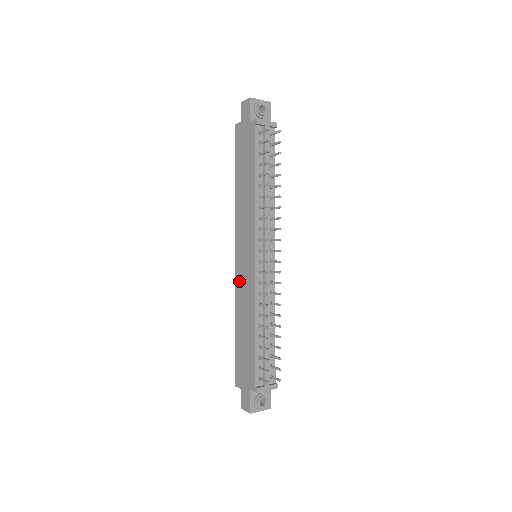
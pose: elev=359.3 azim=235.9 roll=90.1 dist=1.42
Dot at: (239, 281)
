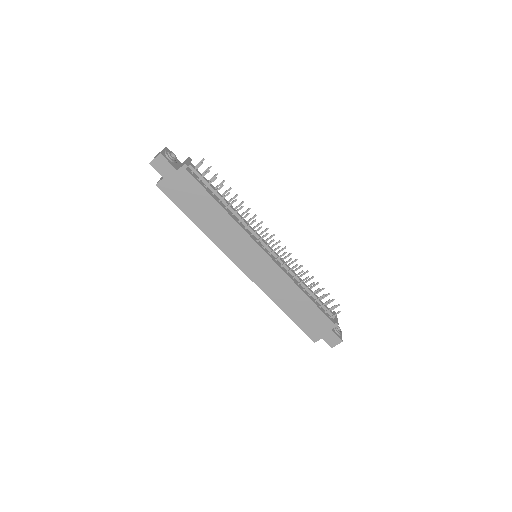
Dot at: (262, 282)
